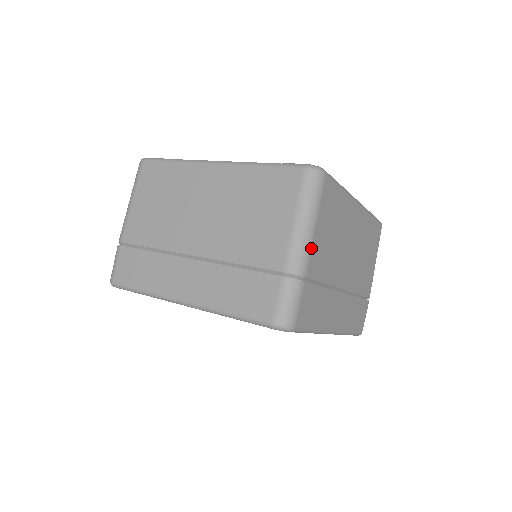
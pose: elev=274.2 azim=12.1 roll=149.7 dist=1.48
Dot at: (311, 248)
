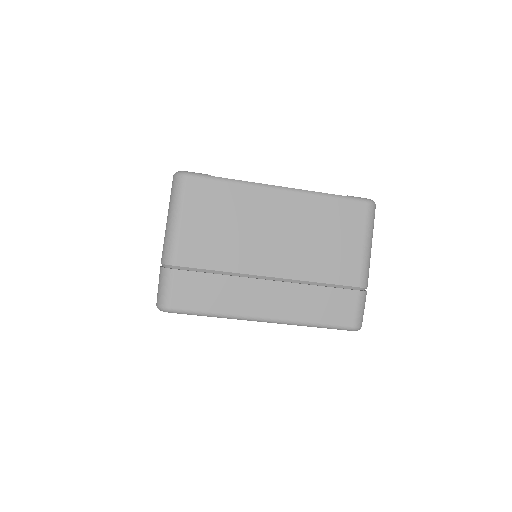
Dot at: occluded
